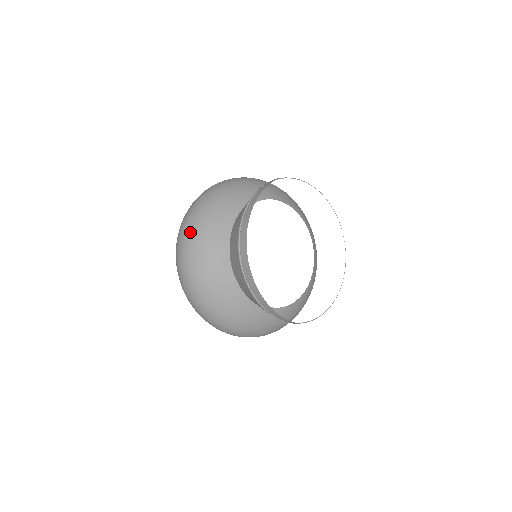
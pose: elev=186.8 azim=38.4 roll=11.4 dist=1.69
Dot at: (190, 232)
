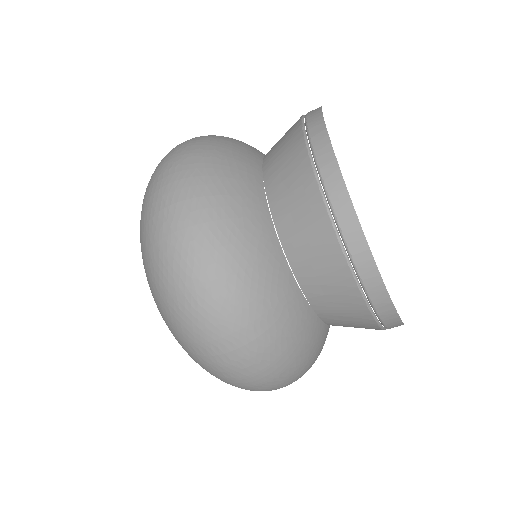
Dot at: occluded
